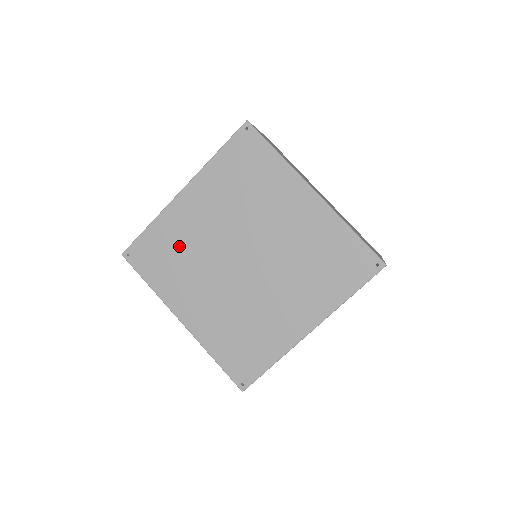
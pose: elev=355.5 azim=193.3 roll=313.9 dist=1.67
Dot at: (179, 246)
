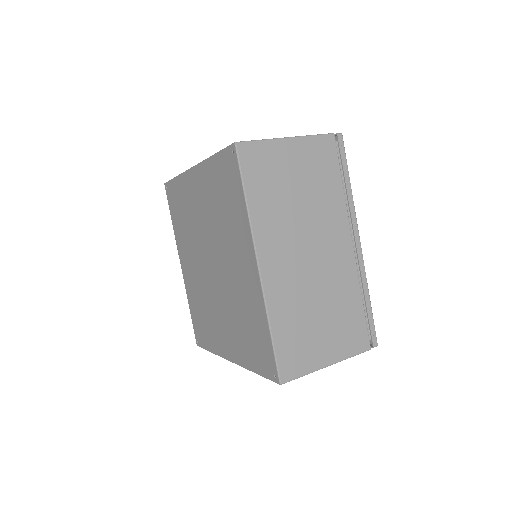
Dot at: (186, 212)
